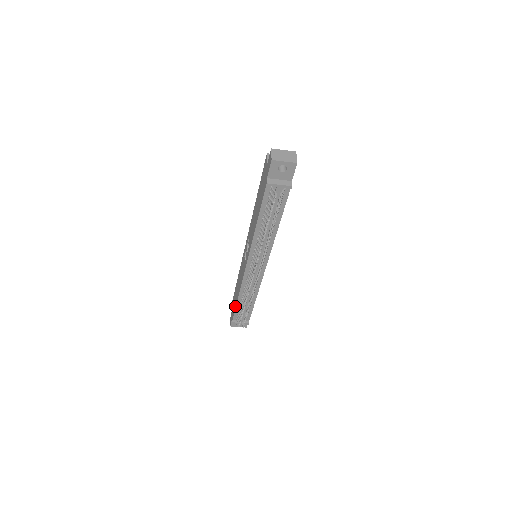
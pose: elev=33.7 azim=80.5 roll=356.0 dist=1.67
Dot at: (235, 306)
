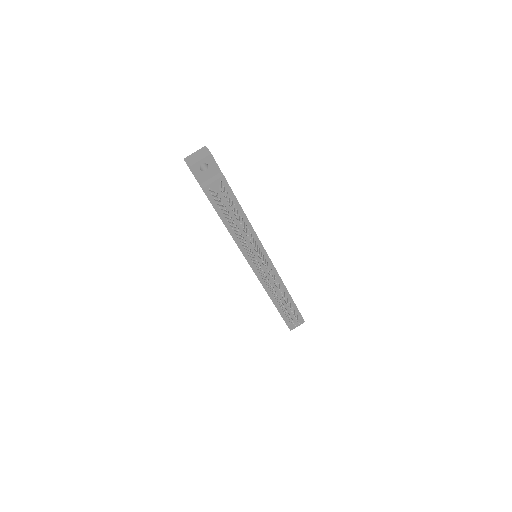
Dot at: occluded
